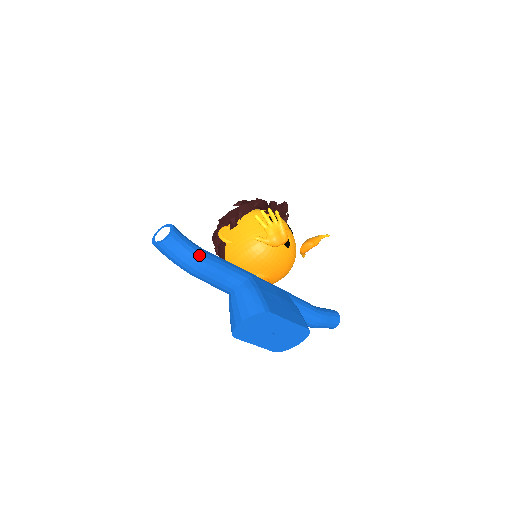
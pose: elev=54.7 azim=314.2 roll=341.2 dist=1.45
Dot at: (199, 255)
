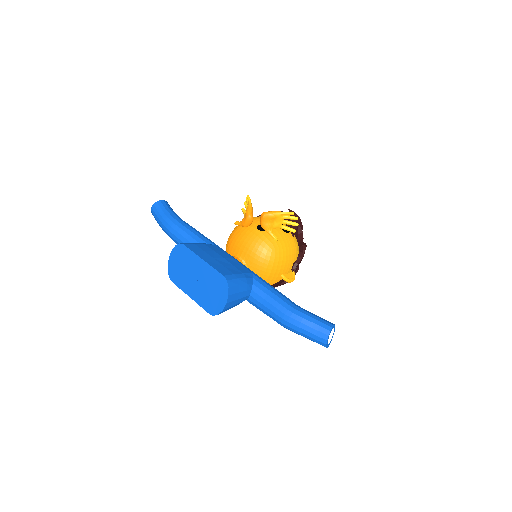
Dot at: (171, 217)
